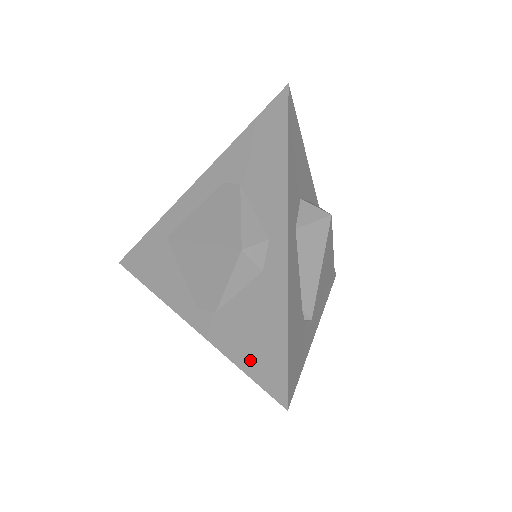
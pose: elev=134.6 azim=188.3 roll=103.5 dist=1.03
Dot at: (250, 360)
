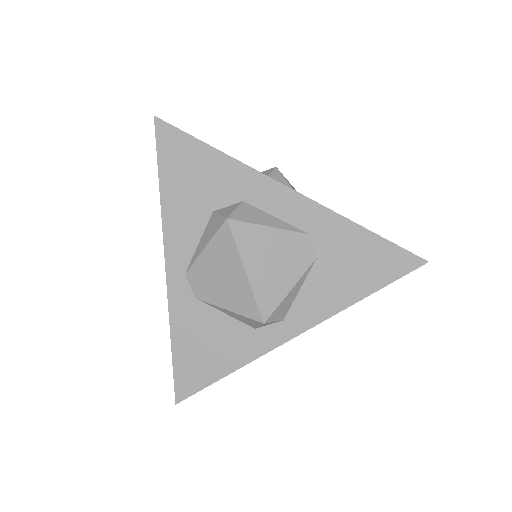
Dot at: (184, 355)
